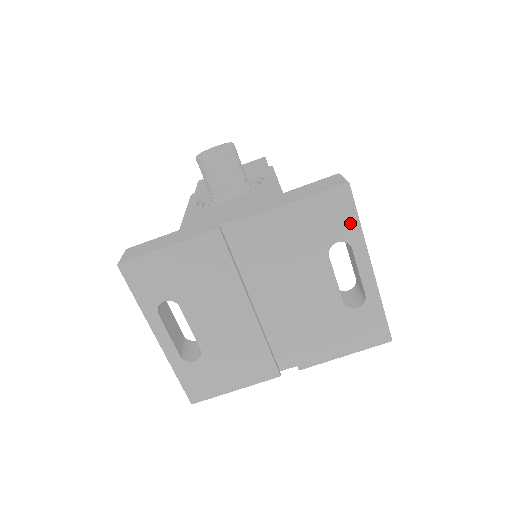
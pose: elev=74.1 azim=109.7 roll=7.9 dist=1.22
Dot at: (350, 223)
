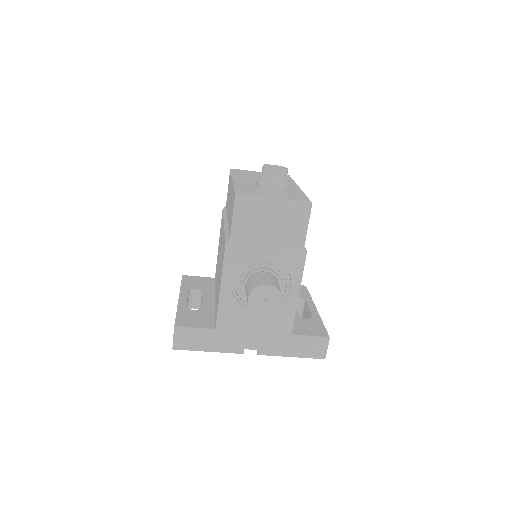
Dot at: occluded
